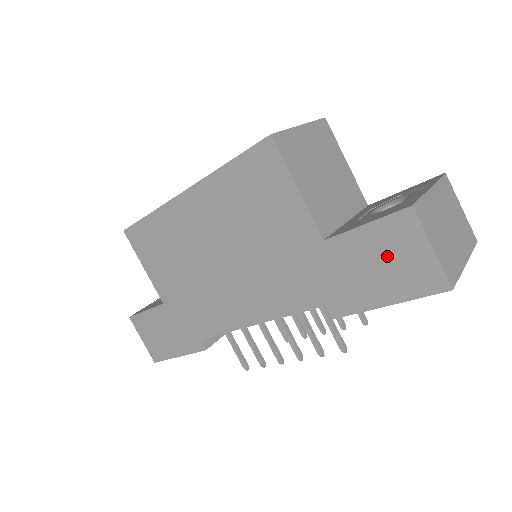
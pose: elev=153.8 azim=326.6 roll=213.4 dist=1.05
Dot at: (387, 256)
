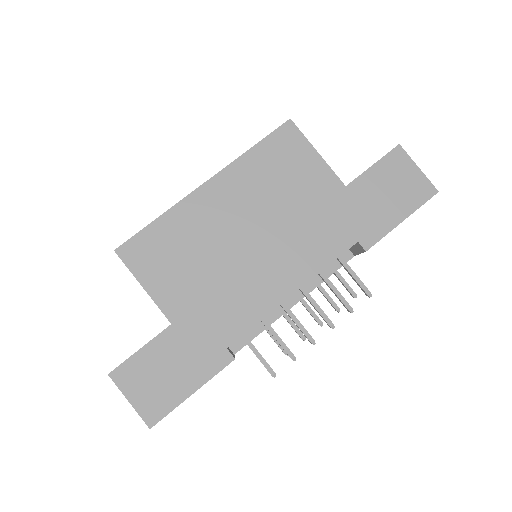
Dot at: (393, 183)
